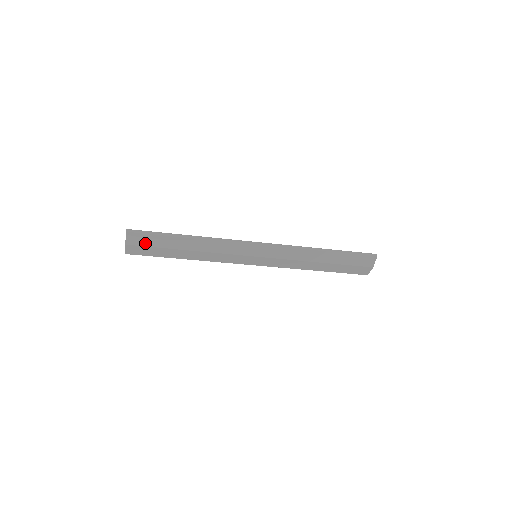
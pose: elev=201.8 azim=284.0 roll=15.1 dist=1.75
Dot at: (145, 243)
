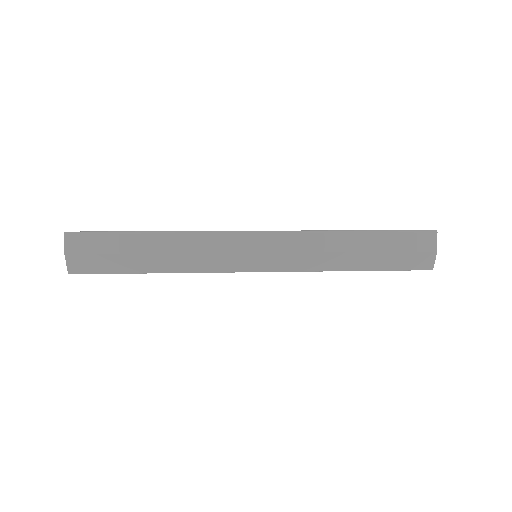
Dot at: (92, 249)
